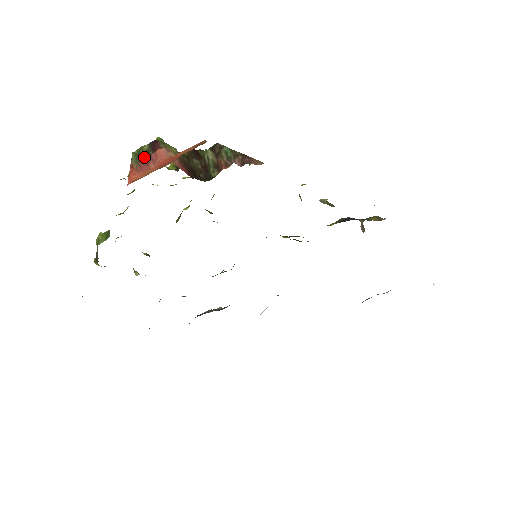
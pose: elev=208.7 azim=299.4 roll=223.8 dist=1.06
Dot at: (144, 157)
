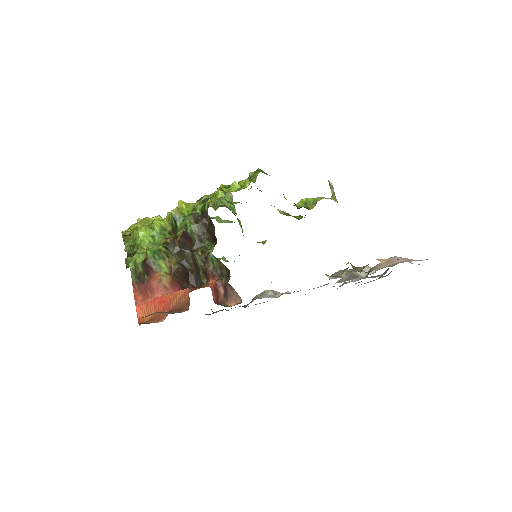
Dot at: (141, 281)
